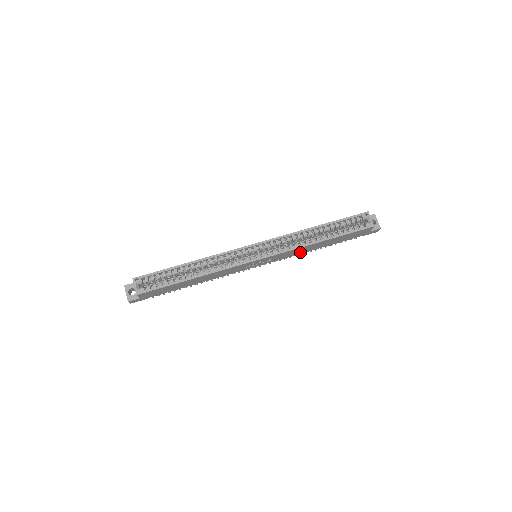
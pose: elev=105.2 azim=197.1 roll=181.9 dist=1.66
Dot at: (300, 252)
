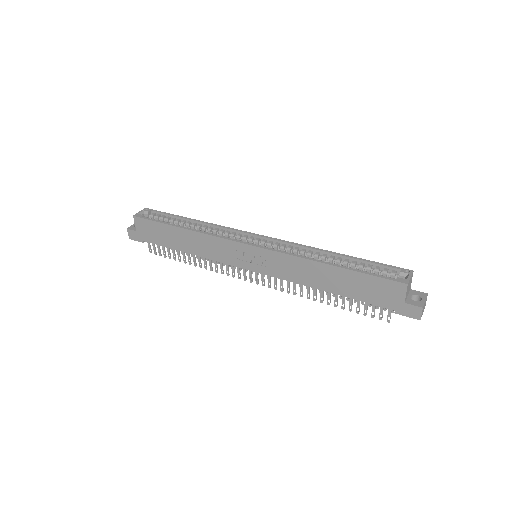
Dot at: (303, 279)
